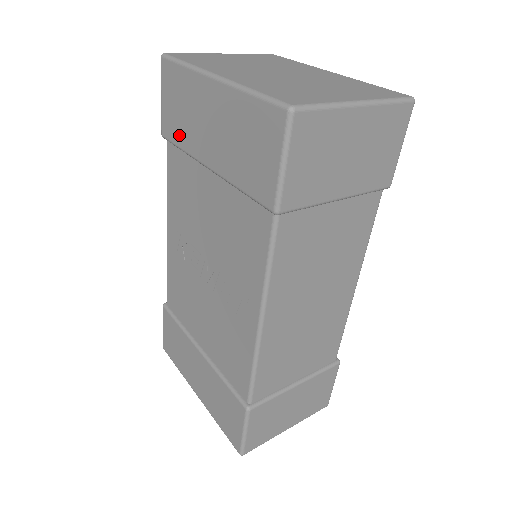
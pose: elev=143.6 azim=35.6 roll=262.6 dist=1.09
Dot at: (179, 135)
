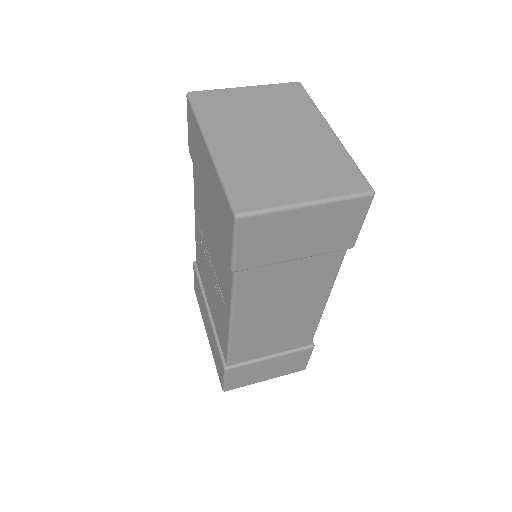
Dot at: (195, 163)
